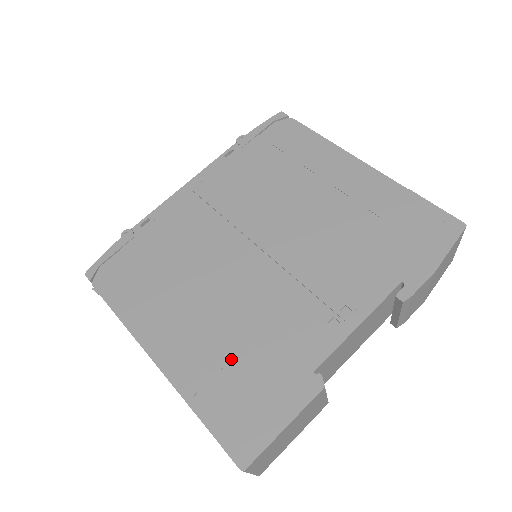
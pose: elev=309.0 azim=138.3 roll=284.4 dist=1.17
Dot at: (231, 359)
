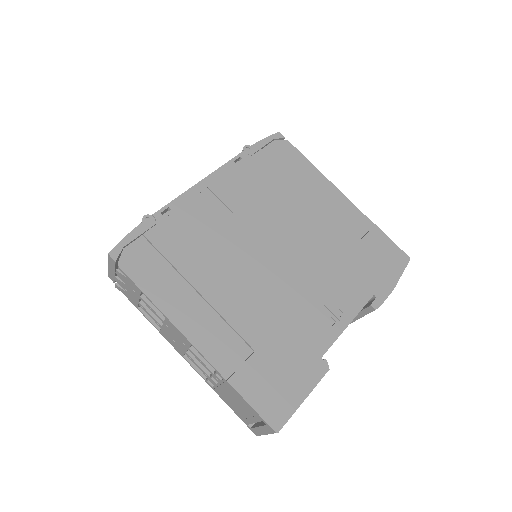
Dot at: (259, 345)
